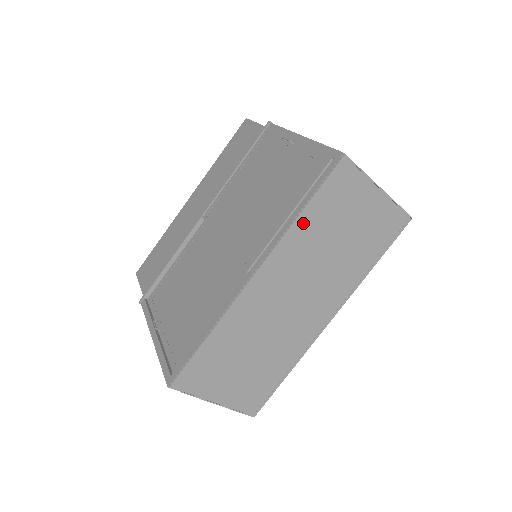
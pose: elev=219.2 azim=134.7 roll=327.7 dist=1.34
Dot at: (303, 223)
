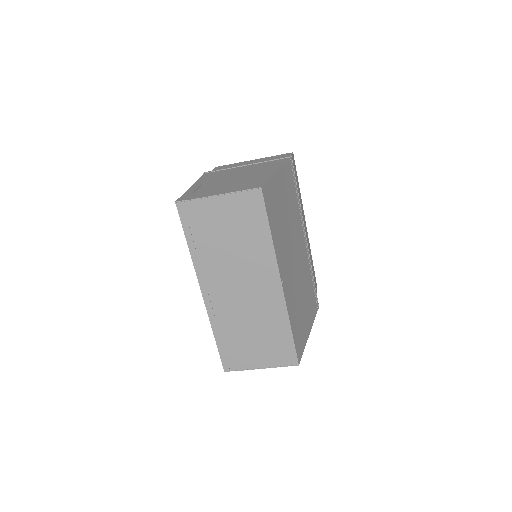
Dot at: (196, 250)
